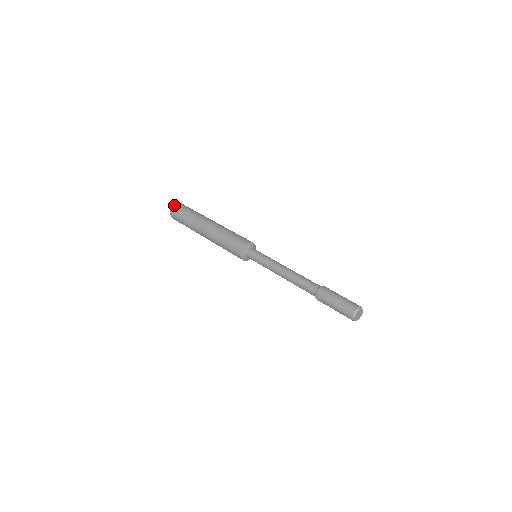
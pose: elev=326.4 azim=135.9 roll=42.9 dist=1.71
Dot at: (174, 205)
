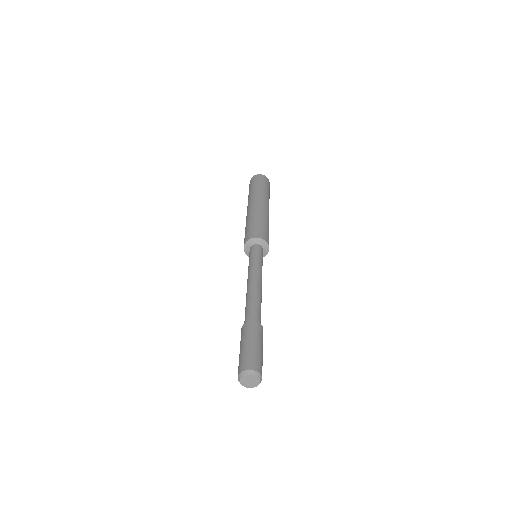
Dot at: (256, 175)
